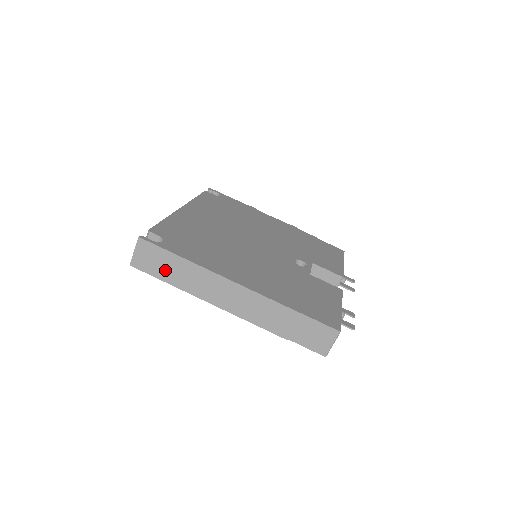
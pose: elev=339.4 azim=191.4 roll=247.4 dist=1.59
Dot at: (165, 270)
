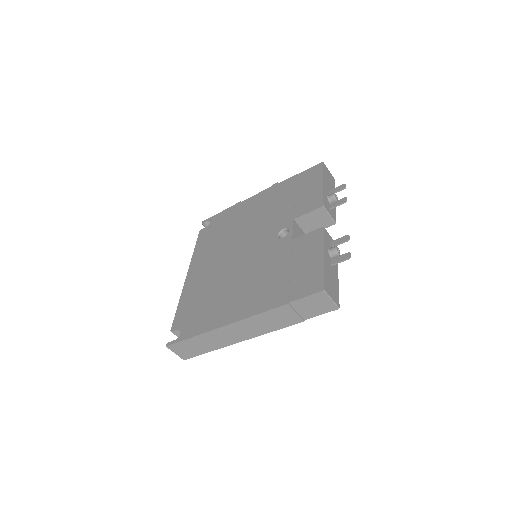
Dot at: (199, 348)
